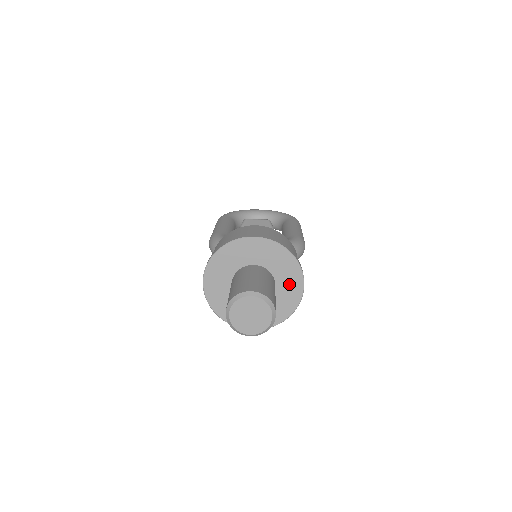
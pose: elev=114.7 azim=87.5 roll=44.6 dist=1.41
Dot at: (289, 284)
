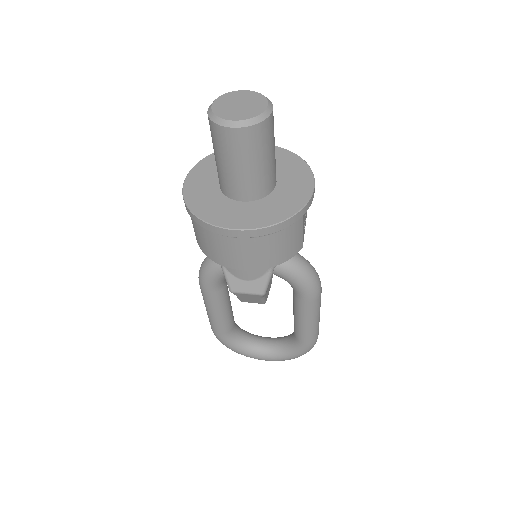
Dot at: (295, 182)
